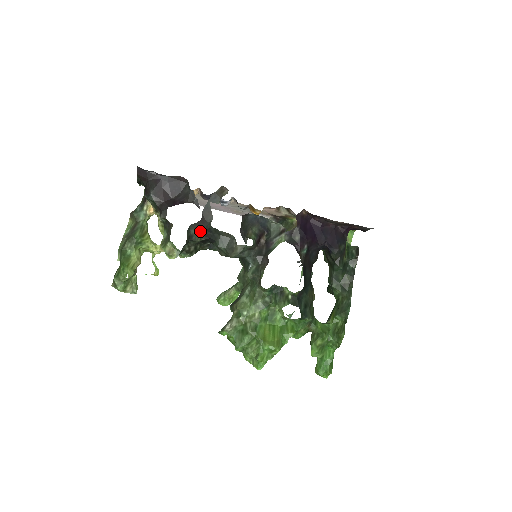
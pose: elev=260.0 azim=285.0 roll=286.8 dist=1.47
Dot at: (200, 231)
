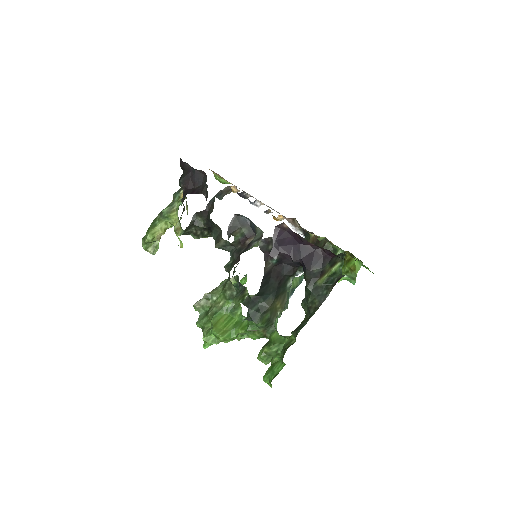
Dot at: (203, 219)
